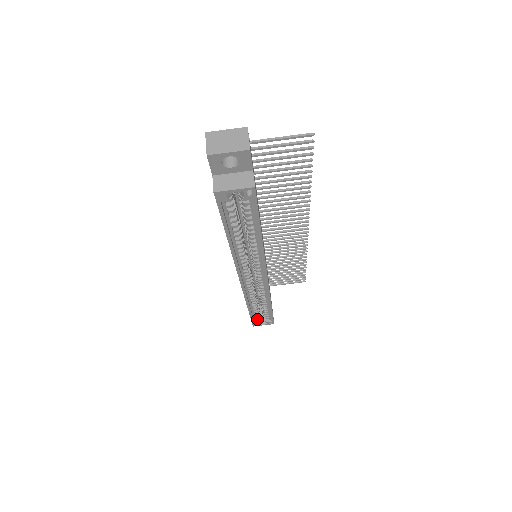
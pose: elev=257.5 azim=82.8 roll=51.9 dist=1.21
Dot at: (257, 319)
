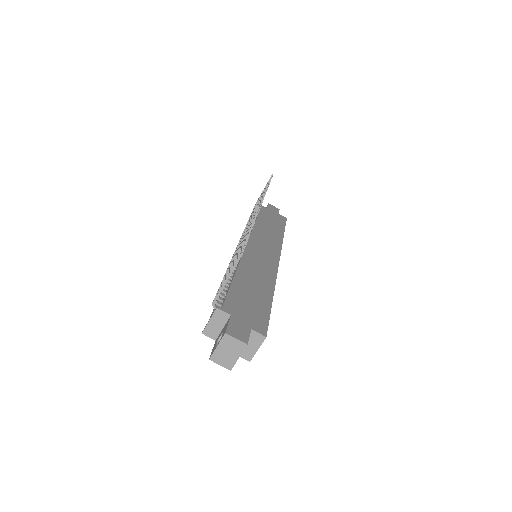
Dot at: occluded
